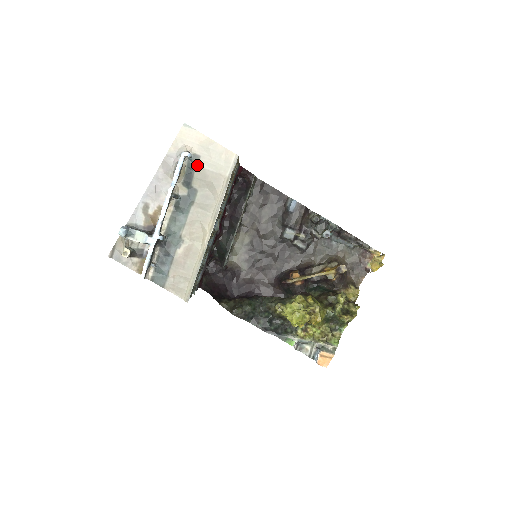
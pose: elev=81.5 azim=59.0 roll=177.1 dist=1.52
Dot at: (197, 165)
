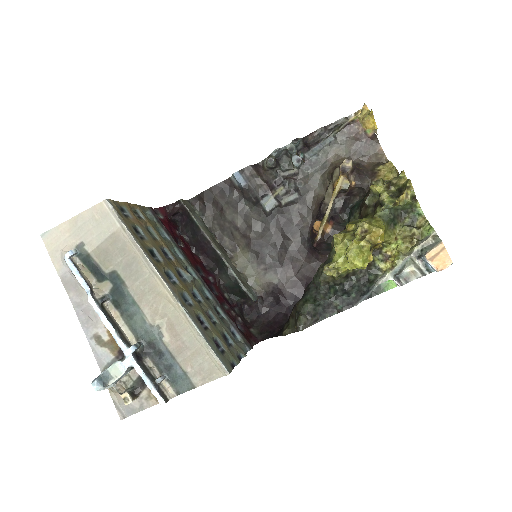
Dot at: (89, 252)
